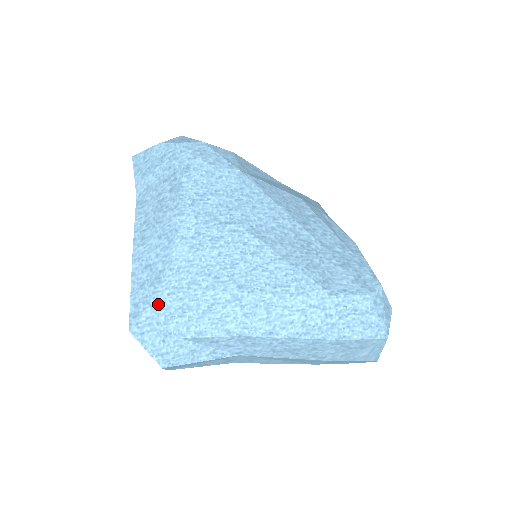
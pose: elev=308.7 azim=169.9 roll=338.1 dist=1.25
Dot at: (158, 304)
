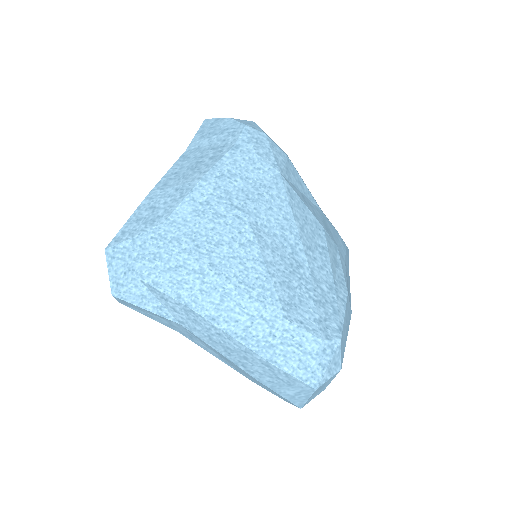
Dot at: (139, 241)
